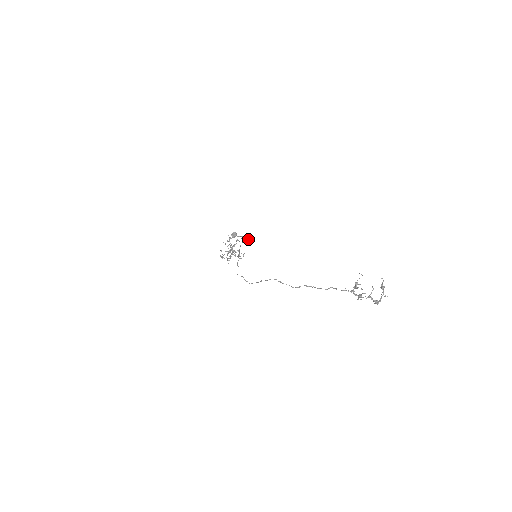
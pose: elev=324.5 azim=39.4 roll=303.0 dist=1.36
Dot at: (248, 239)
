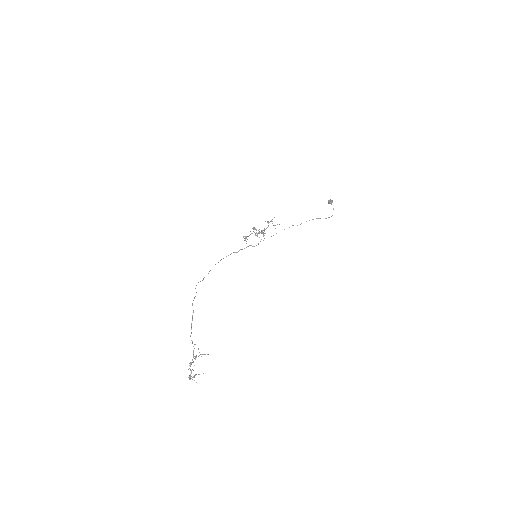
Dot at: (326, 218)
